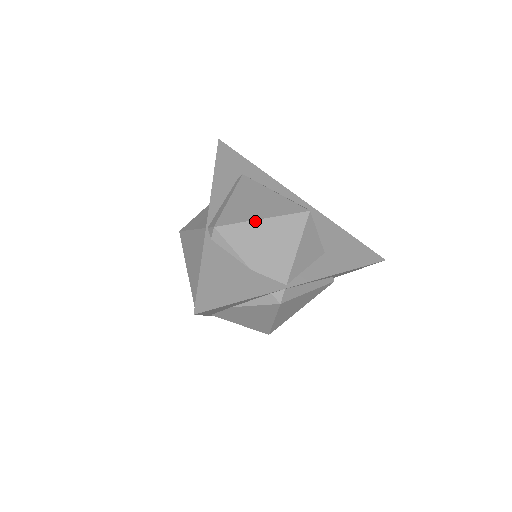
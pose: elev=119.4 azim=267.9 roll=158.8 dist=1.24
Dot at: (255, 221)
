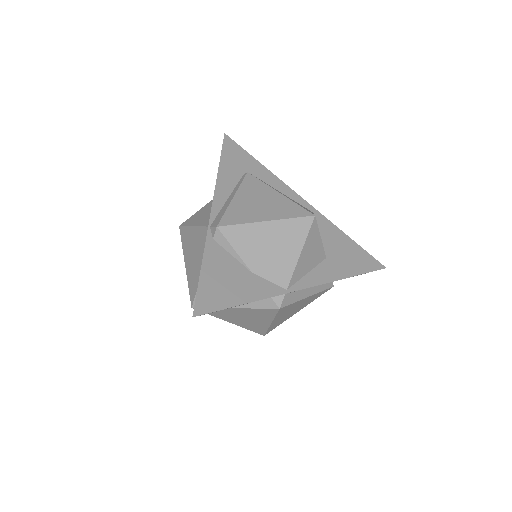
Dot at: (259, 223)
